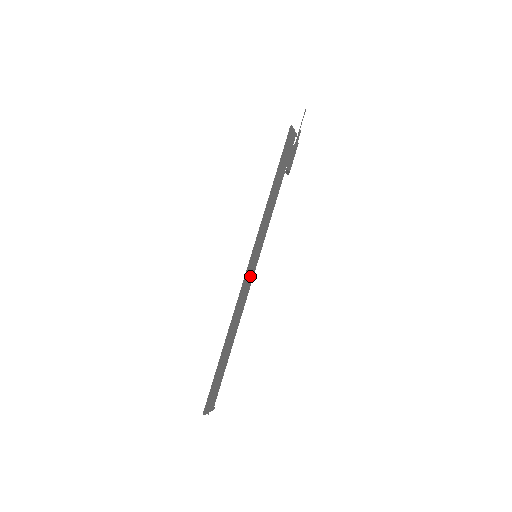
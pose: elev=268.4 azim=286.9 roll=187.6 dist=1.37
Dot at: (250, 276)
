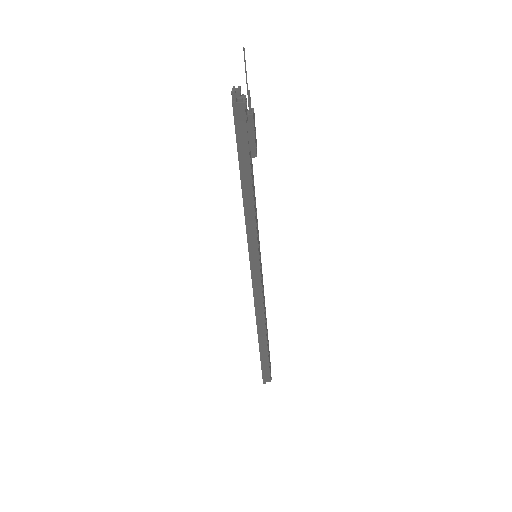
Dot at: (258, 283)
